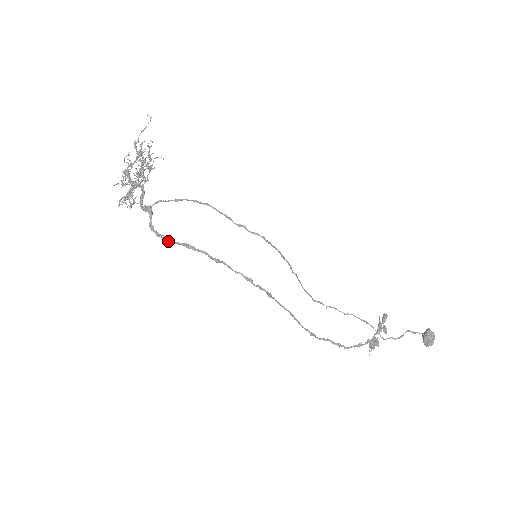
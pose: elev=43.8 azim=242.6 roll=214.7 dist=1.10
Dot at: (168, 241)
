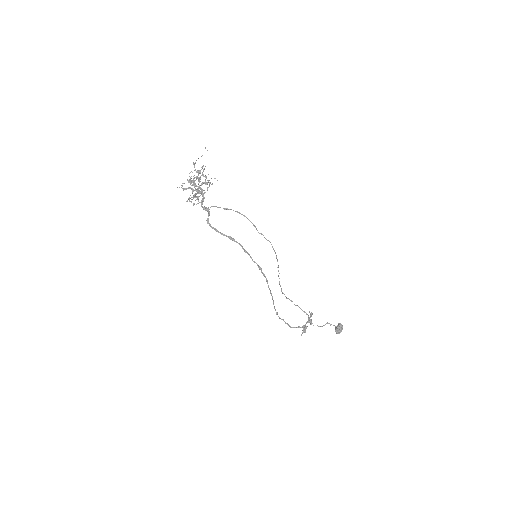
Dot at: (218, 232)
